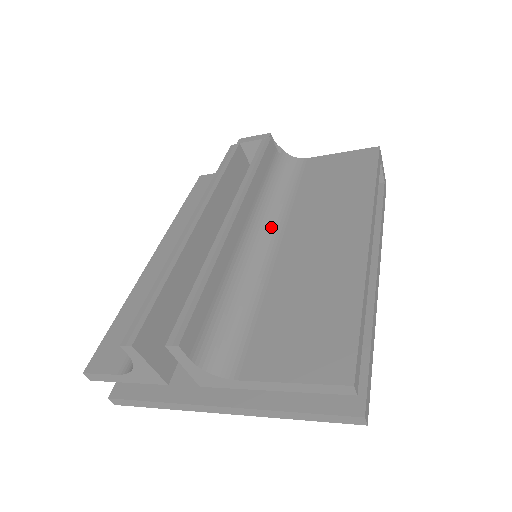
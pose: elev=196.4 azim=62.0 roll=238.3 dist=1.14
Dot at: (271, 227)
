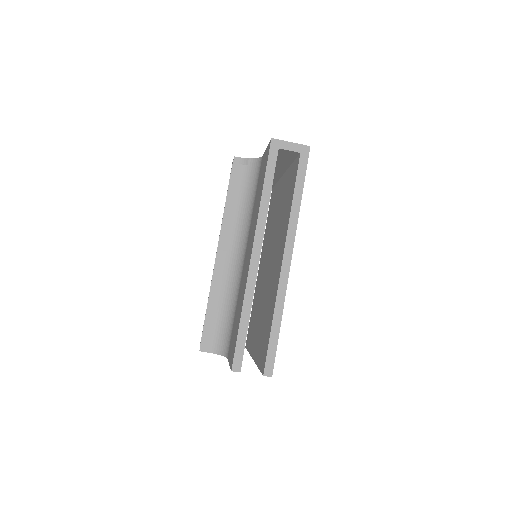
Dot at: (244, 242)
